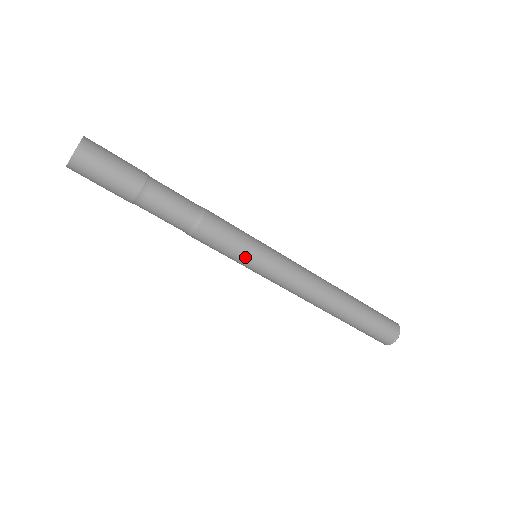
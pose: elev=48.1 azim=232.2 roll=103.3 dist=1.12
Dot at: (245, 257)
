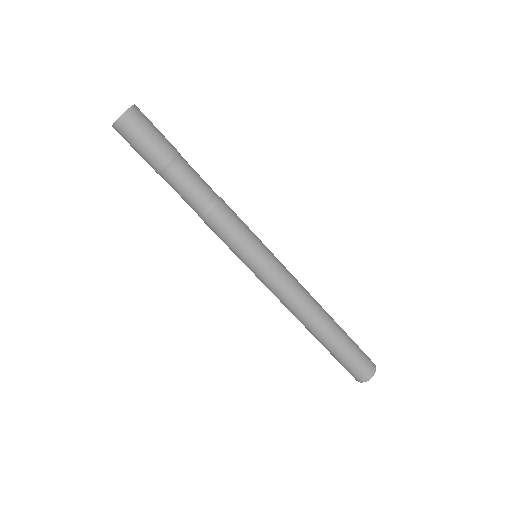
Dot at: (253, 245)
